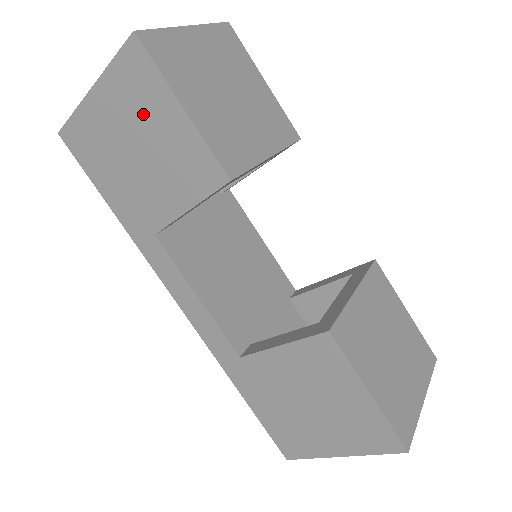
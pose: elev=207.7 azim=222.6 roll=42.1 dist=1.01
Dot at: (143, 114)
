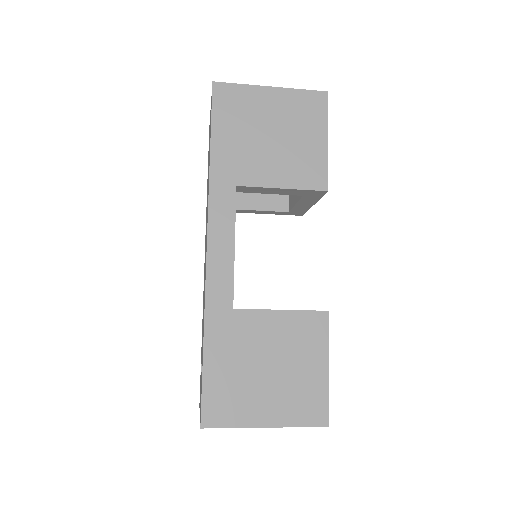
Dot at: (298, 124)
